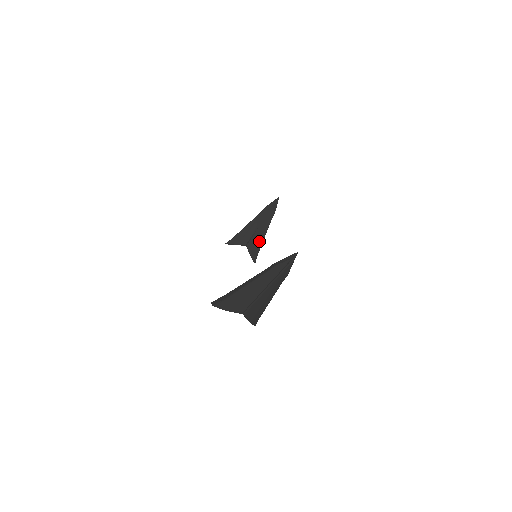
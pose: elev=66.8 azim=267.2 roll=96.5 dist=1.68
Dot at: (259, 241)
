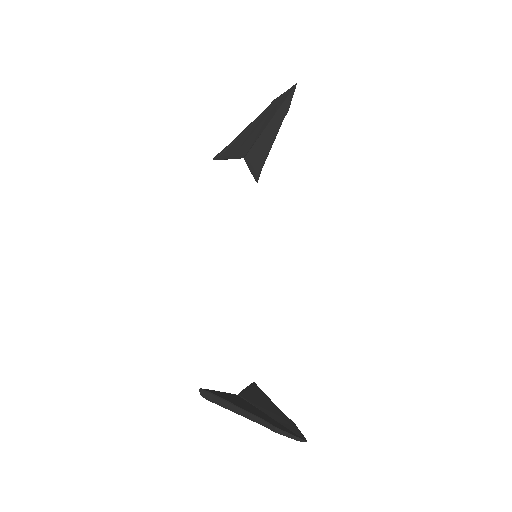
Dot at: (263, 153)
